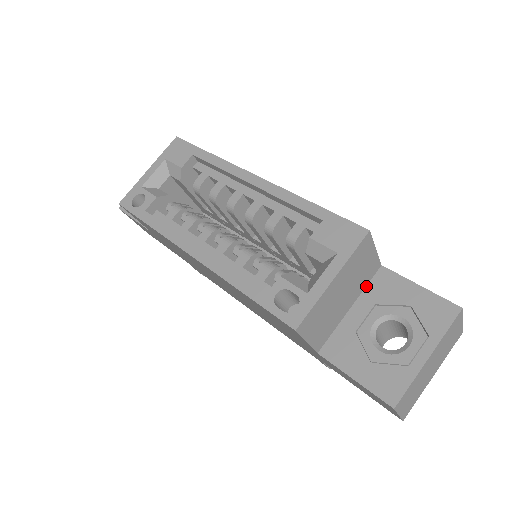
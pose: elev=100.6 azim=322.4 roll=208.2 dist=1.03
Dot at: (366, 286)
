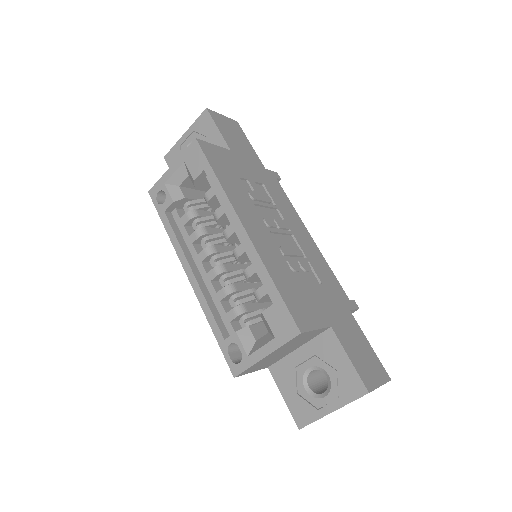
Dot at: (314, 337)
